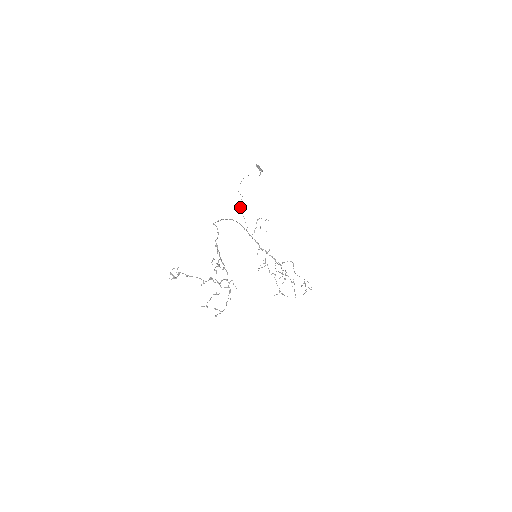
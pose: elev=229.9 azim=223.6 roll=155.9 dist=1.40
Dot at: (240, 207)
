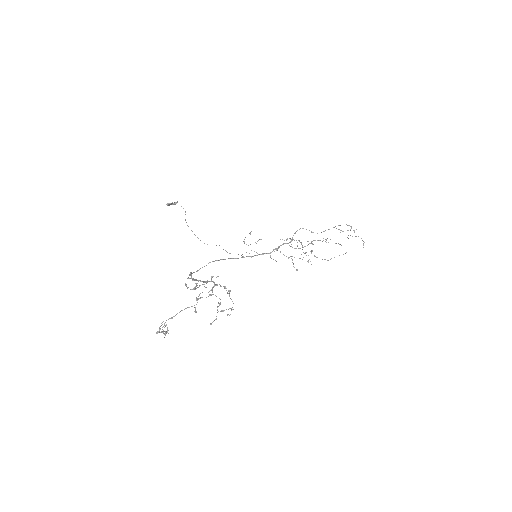
Dot at: occluded
